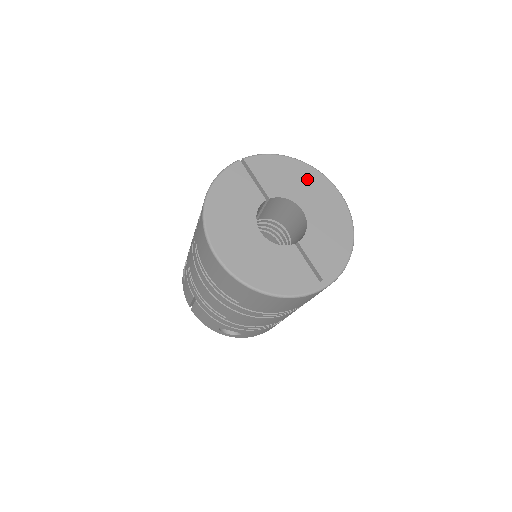
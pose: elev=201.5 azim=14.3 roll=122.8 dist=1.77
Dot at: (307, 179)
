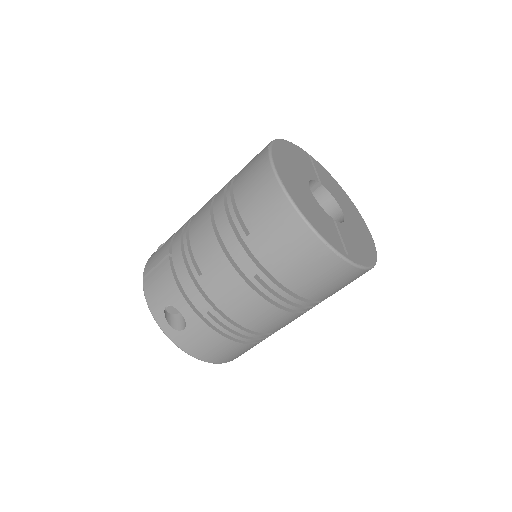
Dot at: (350, 205)
